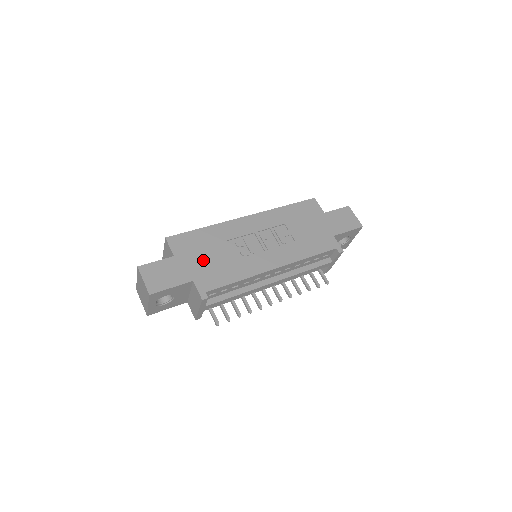
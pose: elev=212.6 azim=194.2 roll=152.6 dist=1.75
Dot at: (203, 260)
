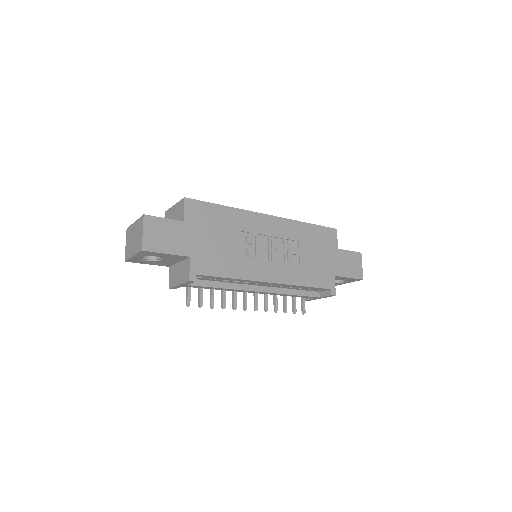
Dot at: (209, 240)
